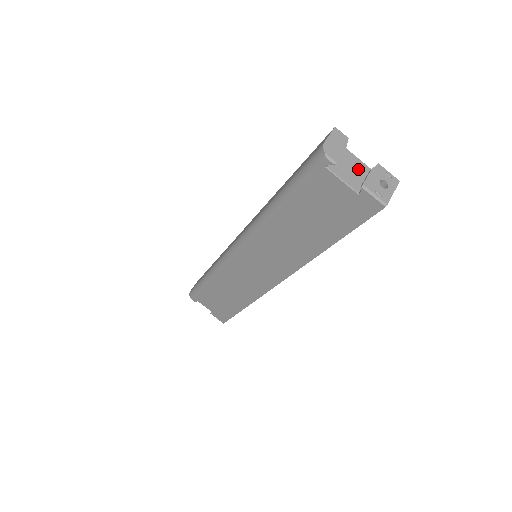
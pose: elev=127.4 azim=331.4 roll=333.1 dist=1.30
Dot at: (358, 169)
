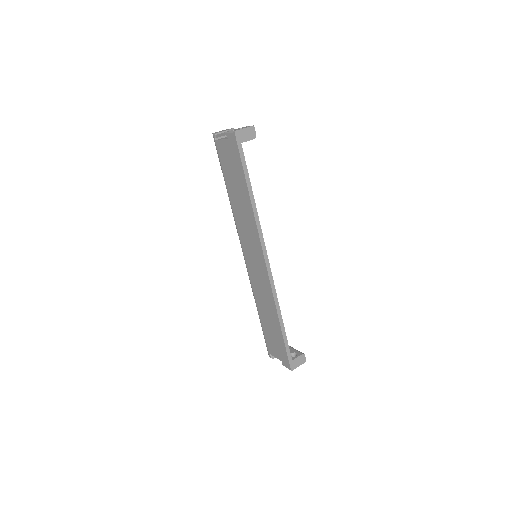
Dot at: occluded
